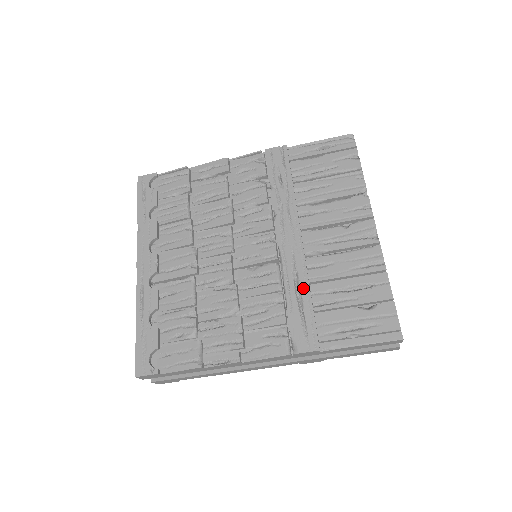
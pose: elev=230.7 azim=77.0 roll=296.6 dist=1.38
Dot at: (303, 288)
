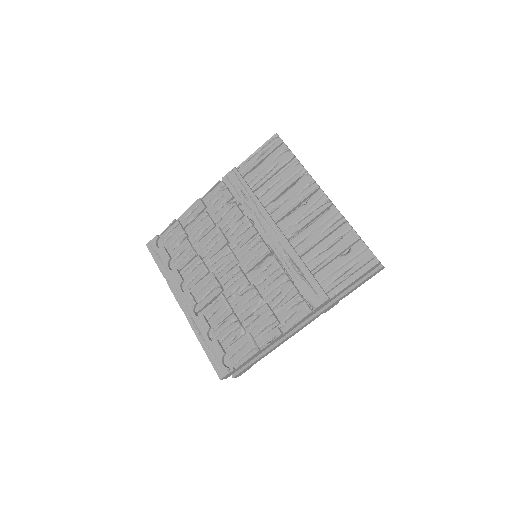
Dot at: (297, 263)
